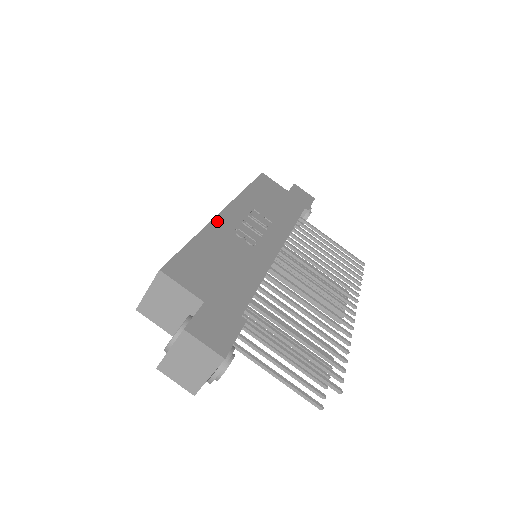
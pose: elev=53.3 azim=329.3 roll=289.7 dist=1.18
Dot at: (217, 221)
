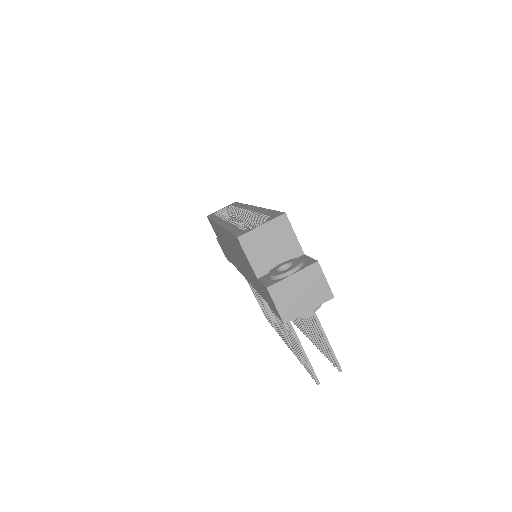
Dot at: occluded
